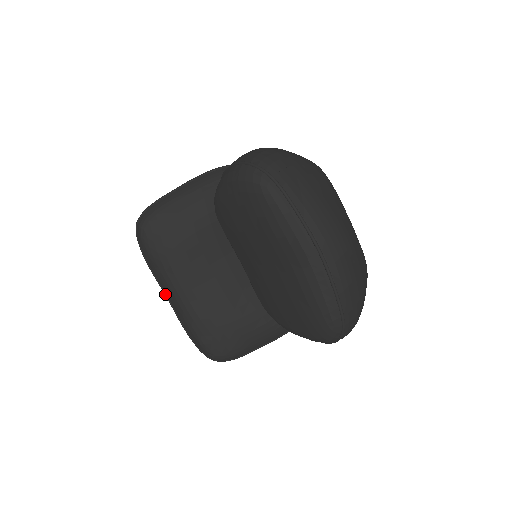
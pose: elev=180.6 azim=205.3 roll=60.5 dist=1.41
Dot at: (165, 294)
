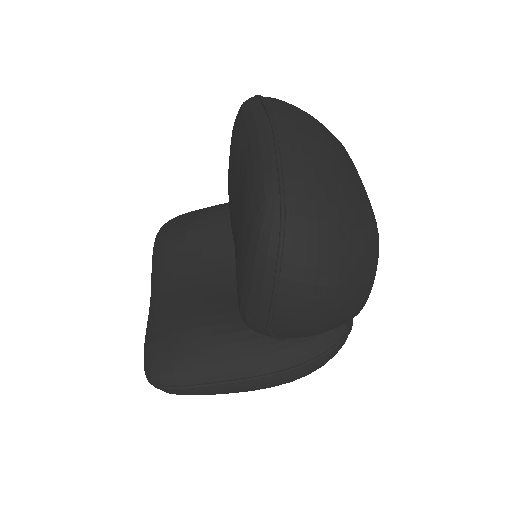
Dot at: occluded
